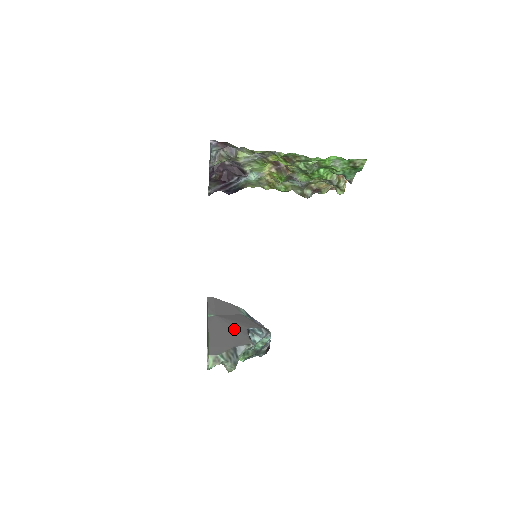
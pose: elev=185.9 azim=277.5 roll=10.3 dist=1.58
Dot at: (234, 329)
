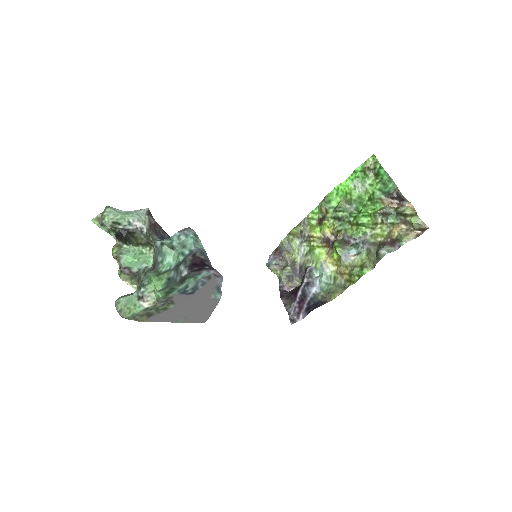
Dot at: occluded
